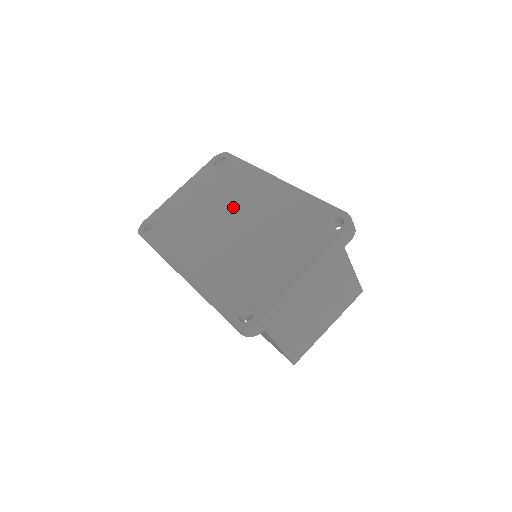
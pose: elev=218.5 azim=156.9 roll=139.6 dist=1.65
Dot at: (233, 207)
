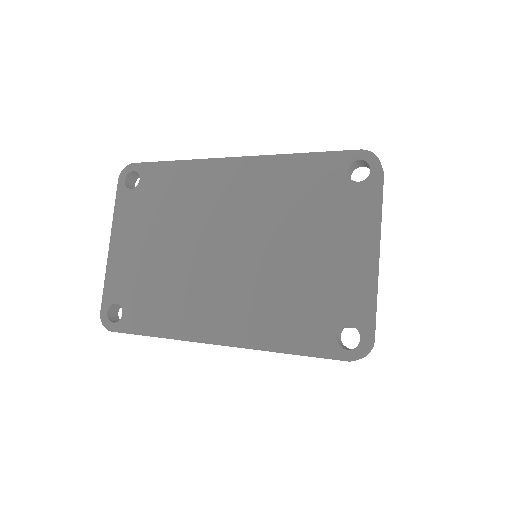
Dot at: (207, 226)
